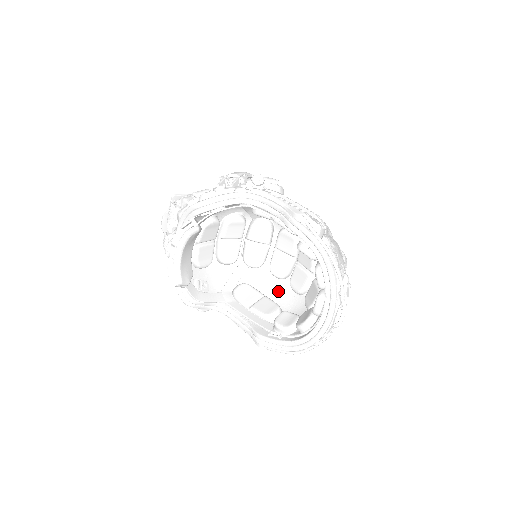
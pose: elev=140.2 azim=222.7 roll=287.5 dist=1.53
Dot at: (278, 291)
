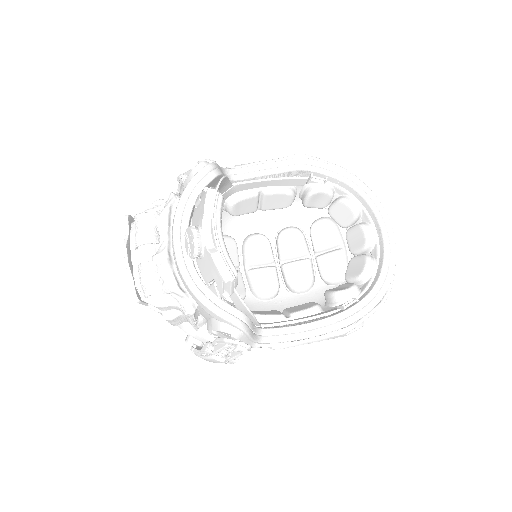
Dot at: (283, 307)
